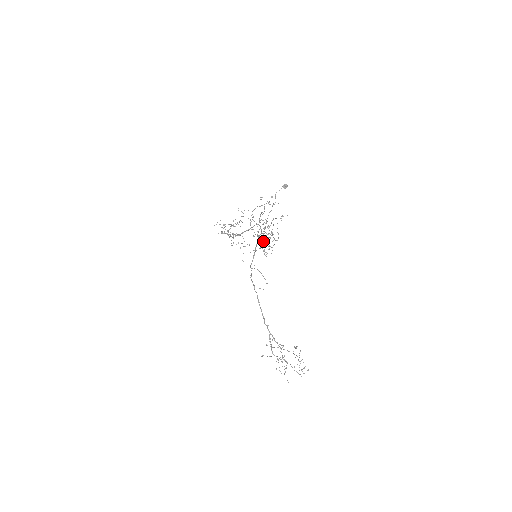
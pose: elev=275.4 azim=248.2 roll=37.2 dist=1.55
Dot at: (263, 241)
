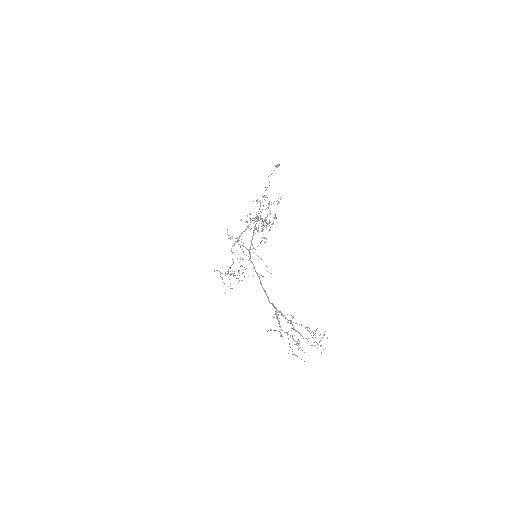
Dot at: (261, 231)
